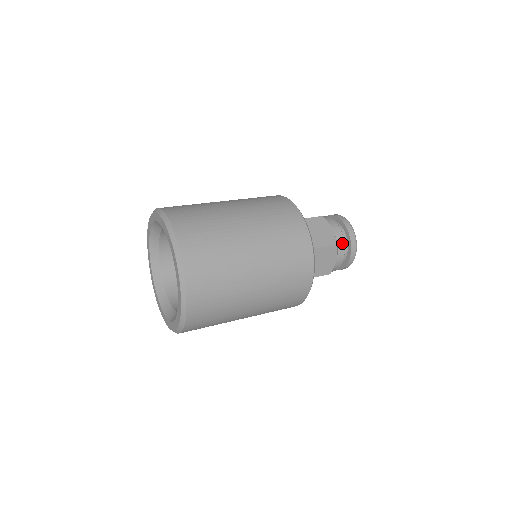
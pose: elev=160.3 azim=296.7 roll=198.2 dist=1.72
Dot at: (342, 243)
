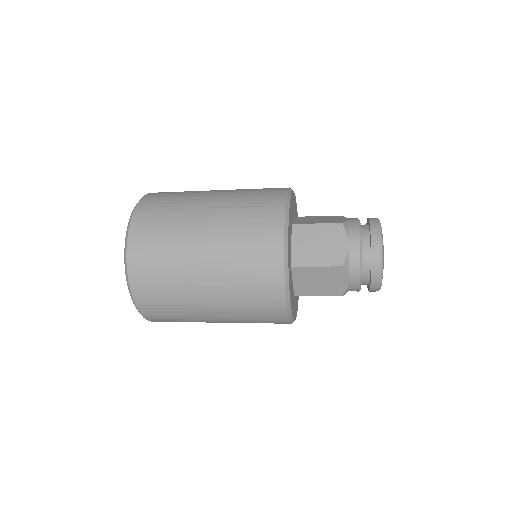
Dot at: (357, 264)
